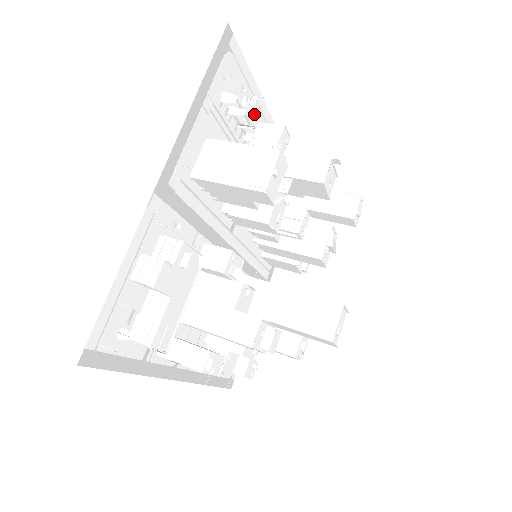
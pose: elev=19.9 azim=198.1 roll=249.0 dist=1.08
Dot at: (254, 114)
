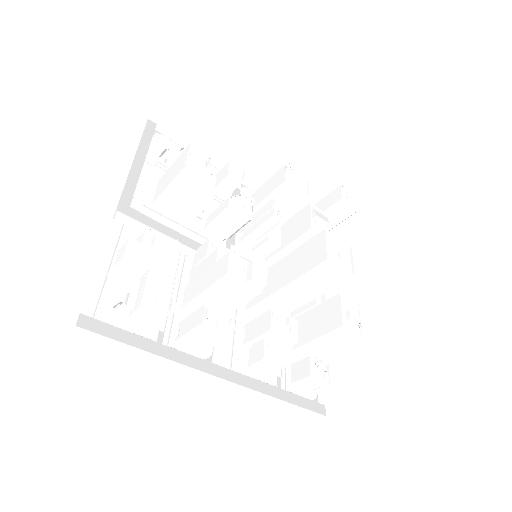
Dot at: (208, 169)
